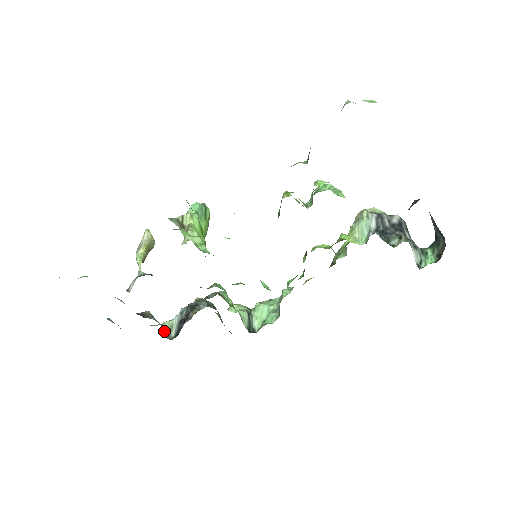
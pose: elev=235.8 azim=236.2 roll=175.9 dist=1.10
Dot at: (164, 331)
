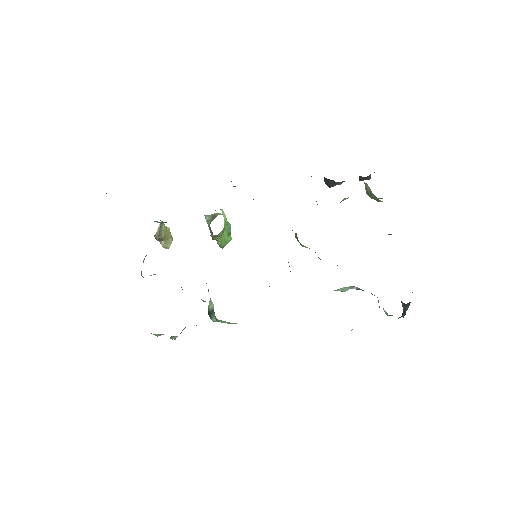
Dot at: occluded
